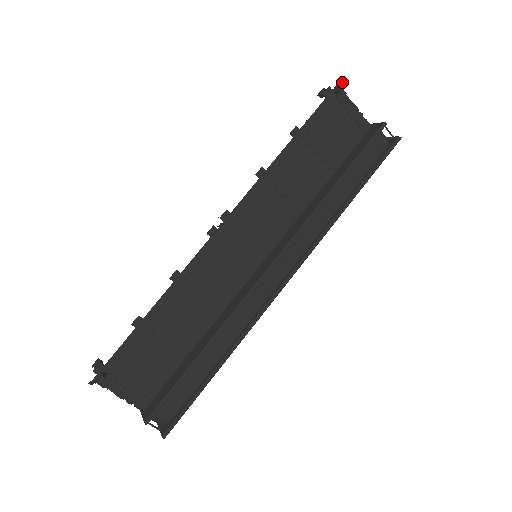
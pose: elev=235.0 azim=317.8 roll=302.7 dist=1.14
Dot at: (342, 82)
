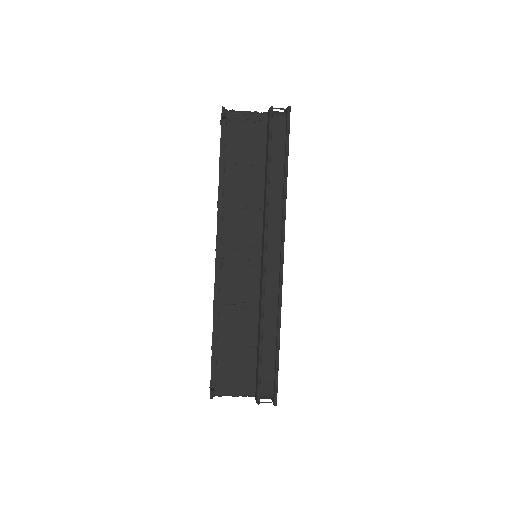
Dot at: occluded
